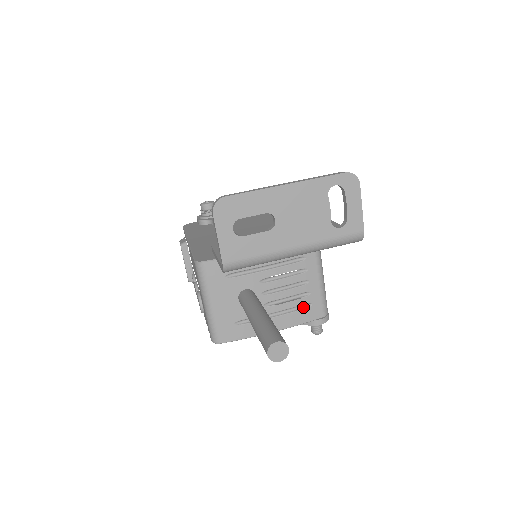
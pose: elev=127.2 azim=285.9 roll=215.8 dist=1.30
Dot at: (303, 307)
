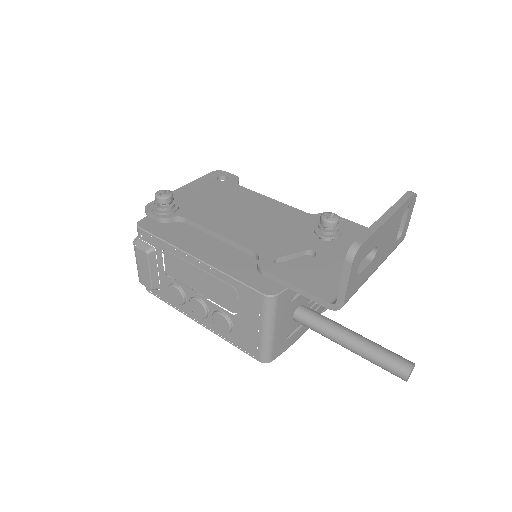
Dot at: occluded
